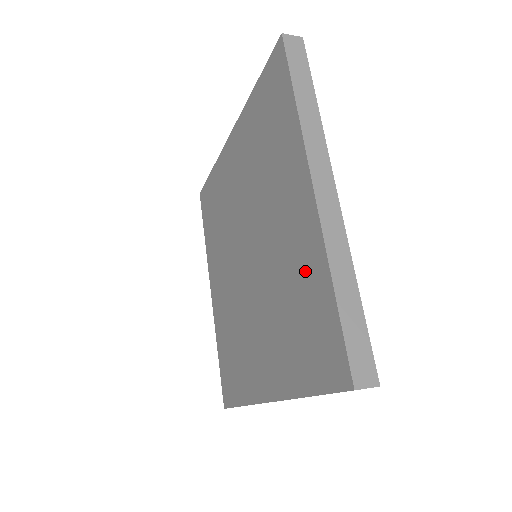
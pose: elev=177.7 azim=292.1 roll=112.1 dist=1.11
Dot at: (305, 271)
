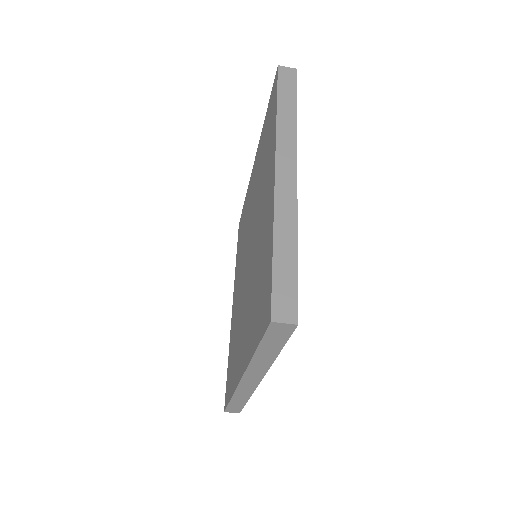
Dot at: (265, 240)
